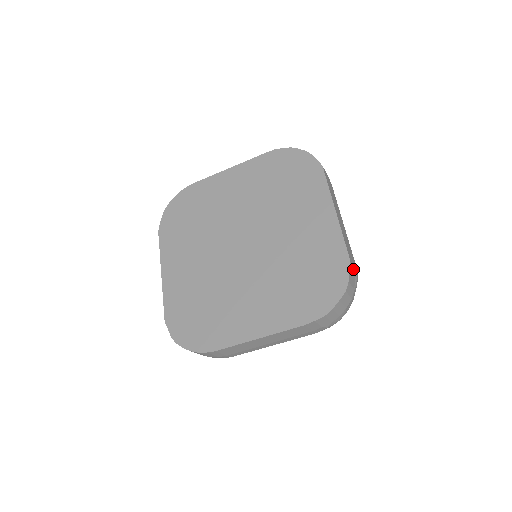
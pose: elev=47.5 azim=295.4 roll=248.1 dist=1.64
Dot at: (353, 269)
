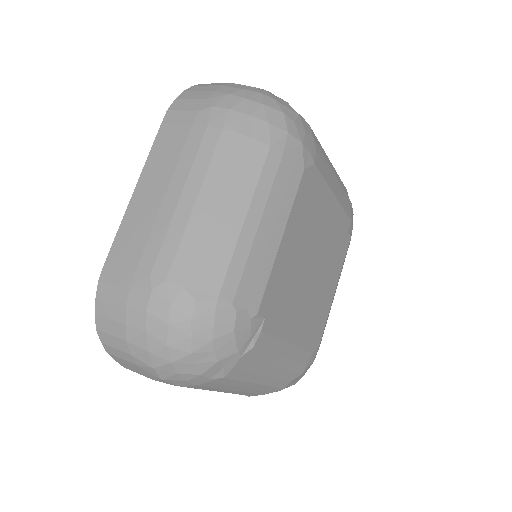
Dot at: occluded
